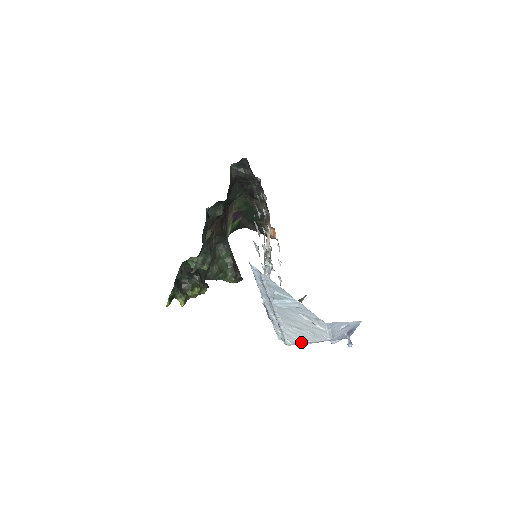
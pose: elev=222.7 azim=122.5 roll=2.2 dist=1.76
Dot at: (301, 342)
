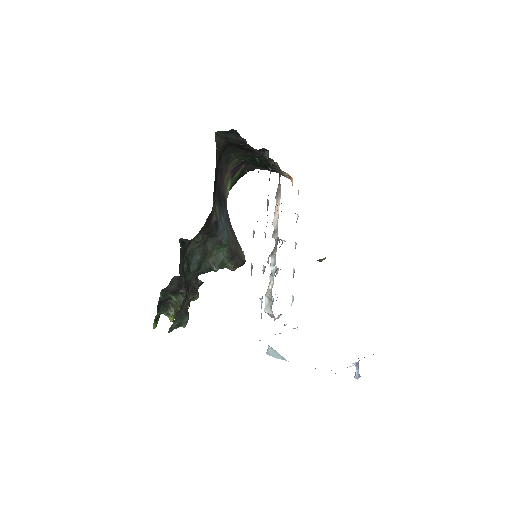
Dot at: occluded
